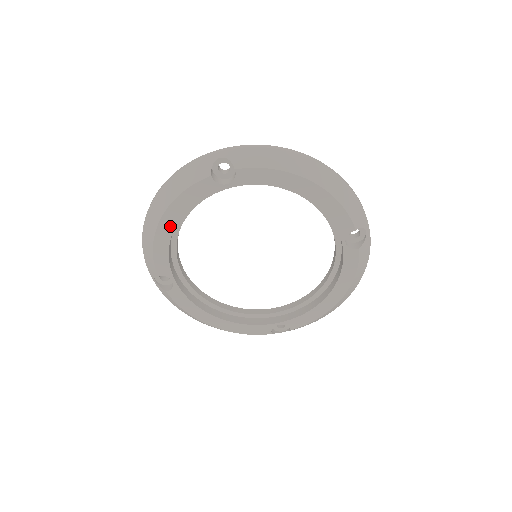
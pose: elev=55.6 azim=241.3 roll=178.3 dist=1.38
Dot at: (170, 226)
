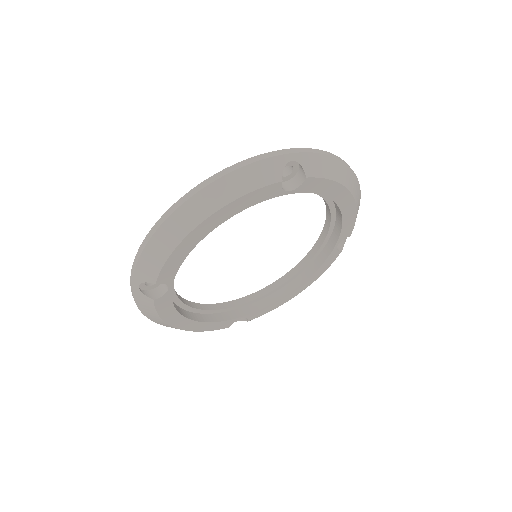
Dot at: (206, 230)
